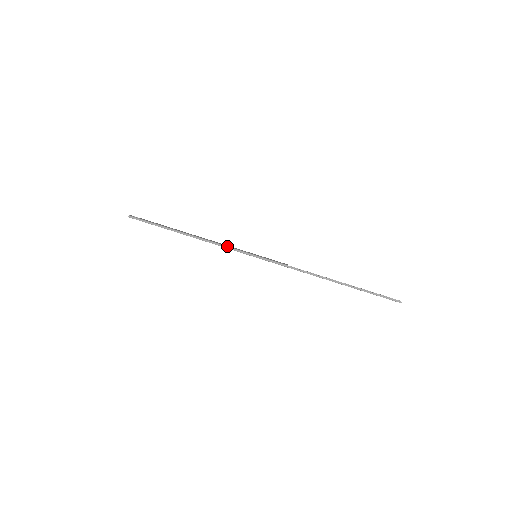
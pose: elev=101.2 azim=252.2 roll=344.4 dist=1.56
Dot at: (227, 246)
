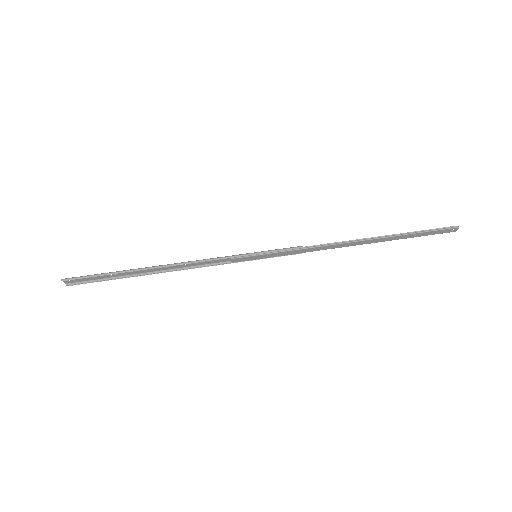
Dot at: (213, 258)
